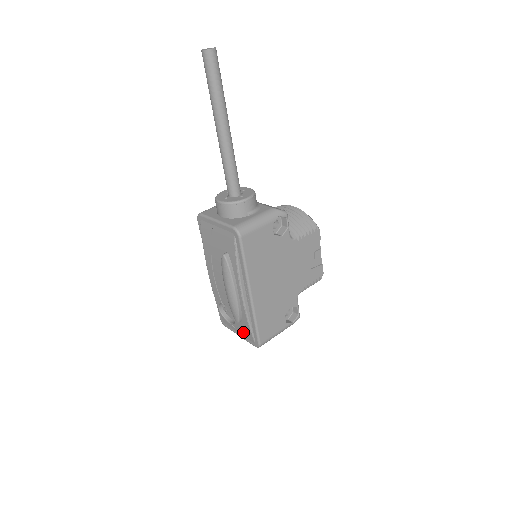
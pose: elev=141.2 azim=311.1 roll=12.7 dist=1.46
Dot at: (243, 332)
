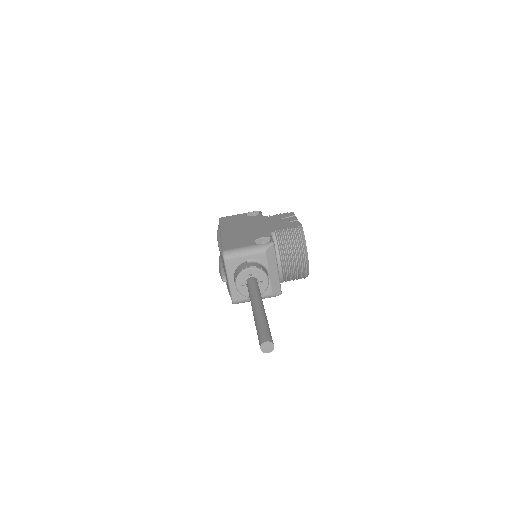
Dot at: occluded
